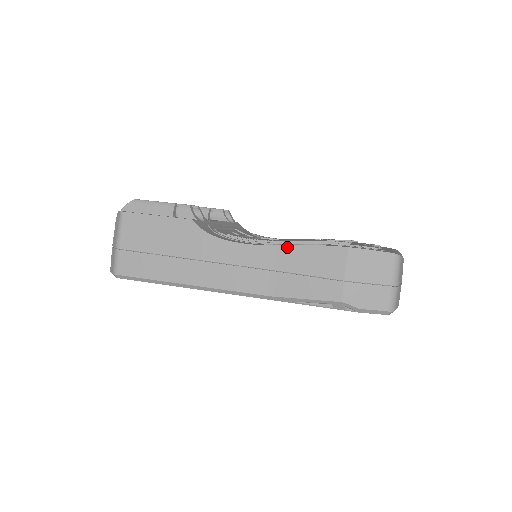
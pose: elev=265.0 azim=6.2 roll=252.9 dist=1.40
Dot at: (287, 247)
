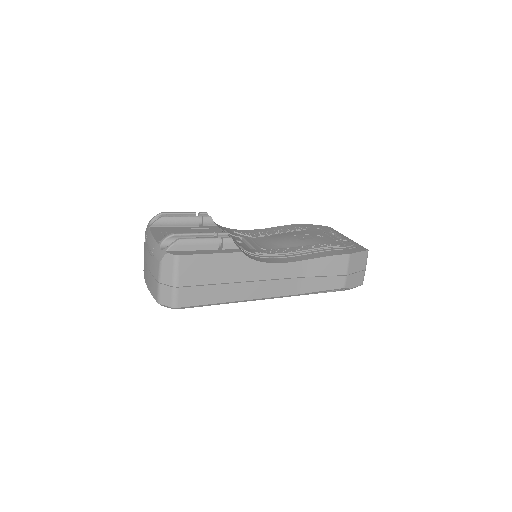
Dot at: (311, 260)
